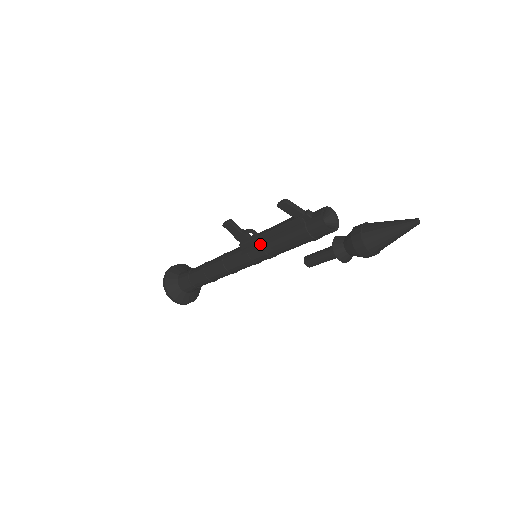
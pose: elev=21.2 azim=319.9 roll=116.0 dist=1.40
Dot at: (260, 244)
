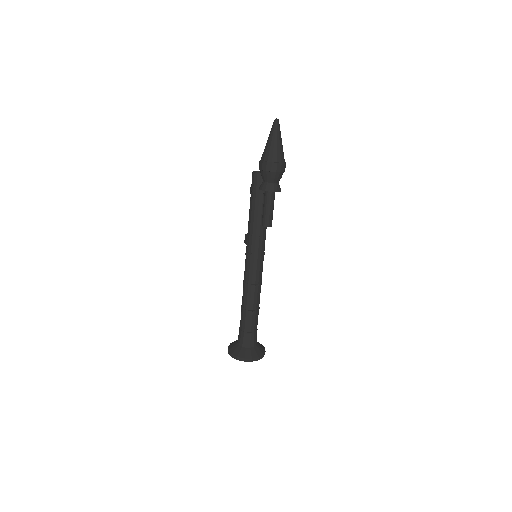
Dot at: occluded
